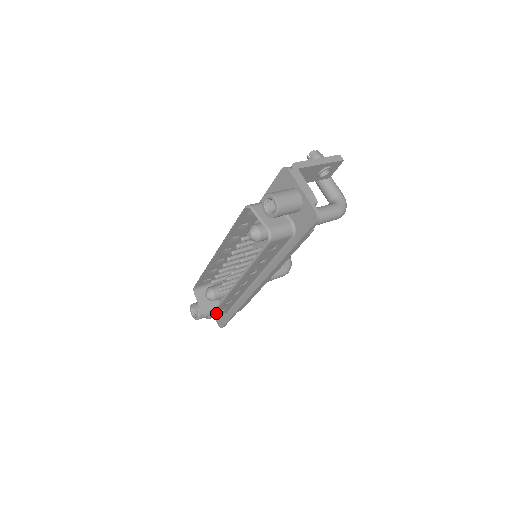
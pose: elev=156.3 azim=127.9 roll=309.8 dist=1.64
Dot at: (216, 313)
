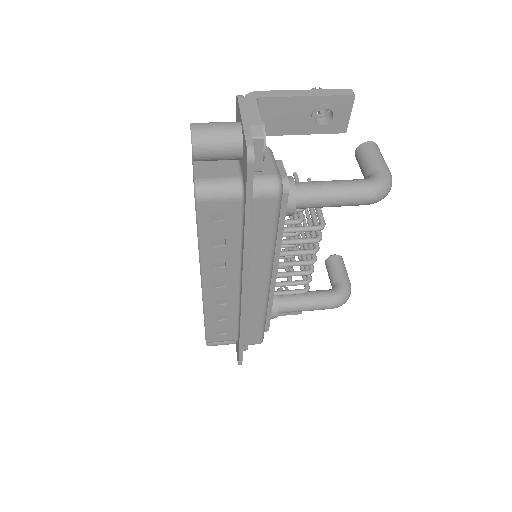
Dot at: (214, 334)
